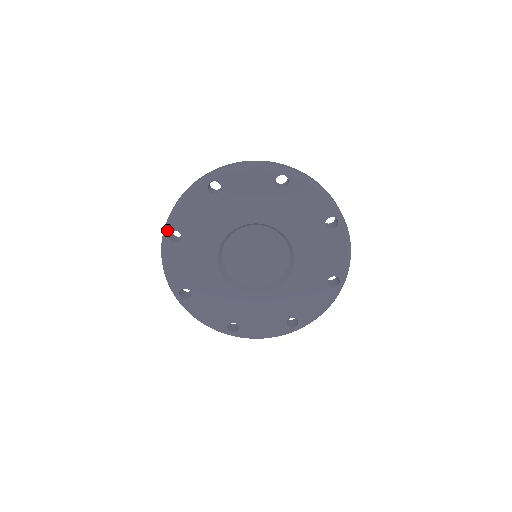
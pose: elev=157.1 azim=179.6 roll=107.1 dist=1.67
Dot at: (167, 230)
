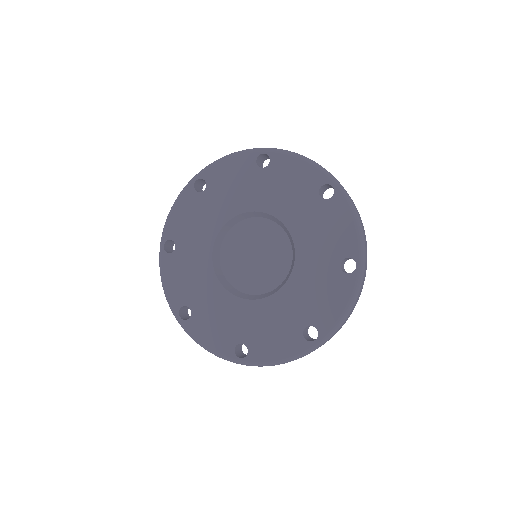
Dot at: (162, 241)
